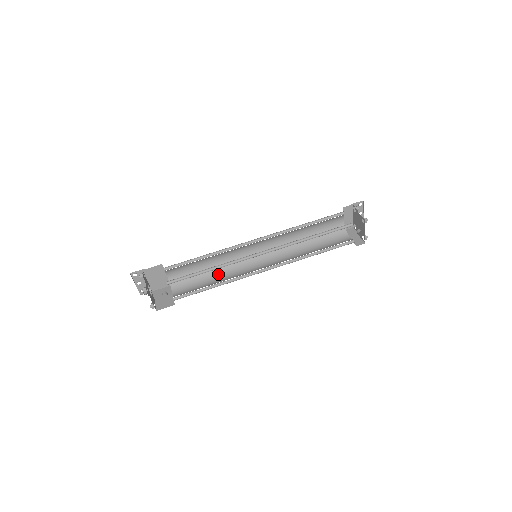
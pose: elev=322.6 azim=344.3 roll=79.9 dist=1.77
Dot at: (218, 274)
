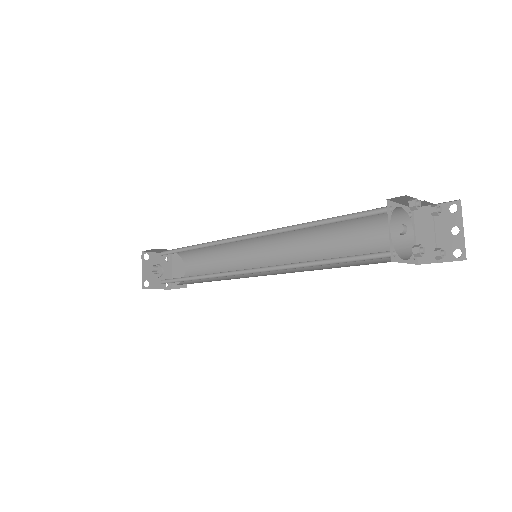
Dot at: (220, 279)
